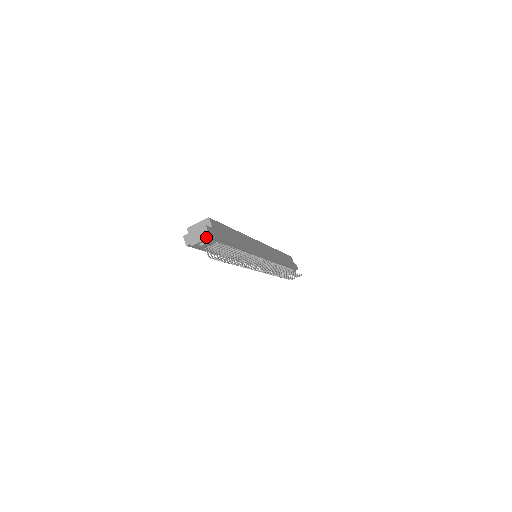
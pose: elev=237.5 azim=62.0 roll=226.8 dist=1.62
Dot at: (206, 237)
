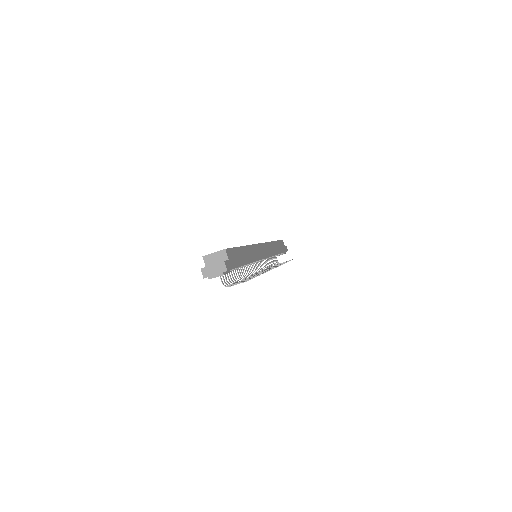
Dot at: (224, 272)
